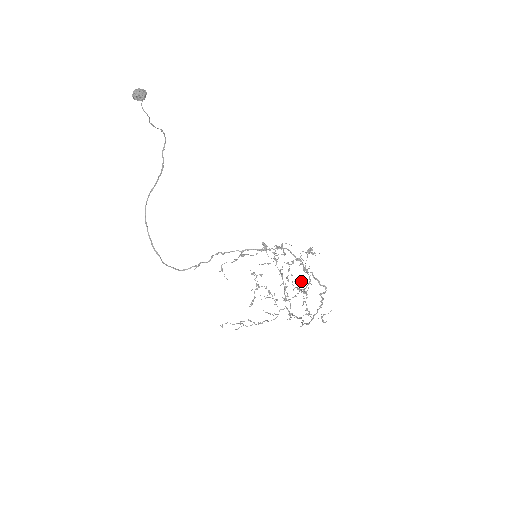
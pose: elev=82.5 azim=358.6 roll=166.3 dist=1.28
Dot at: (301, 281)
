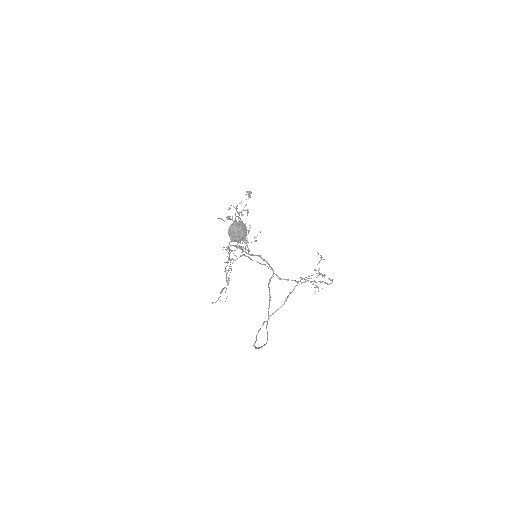
Dot at: (245, 224)
